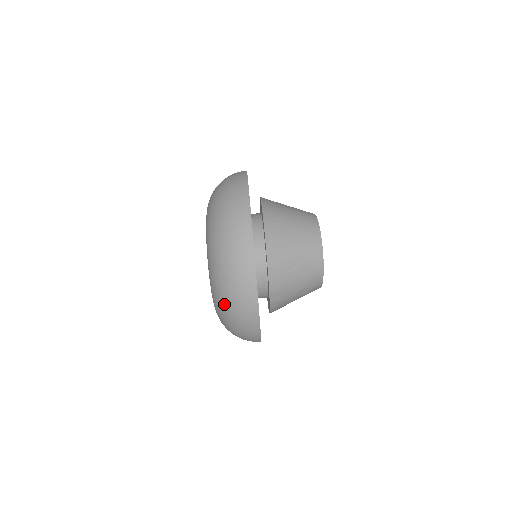
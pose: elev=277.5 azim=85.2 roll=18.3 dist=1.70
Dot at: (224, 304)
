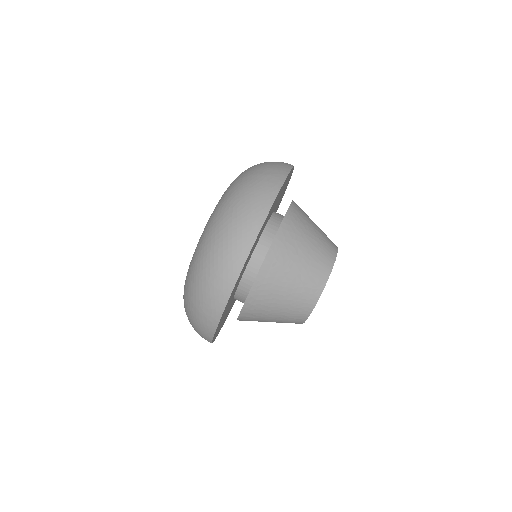
Dot at: occluded
